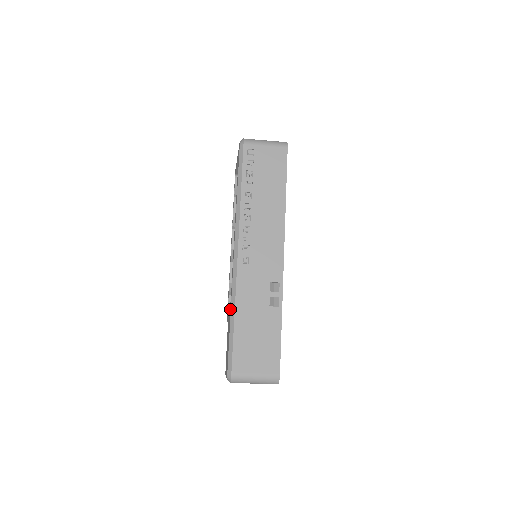
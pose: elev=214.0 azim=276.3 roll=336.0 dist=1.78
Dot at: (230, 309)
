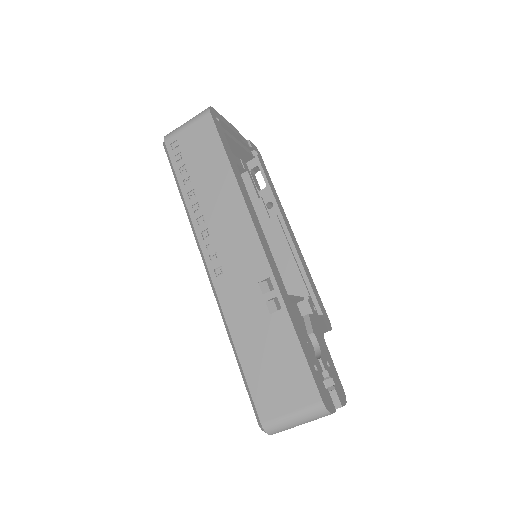
Dot at: occluded
